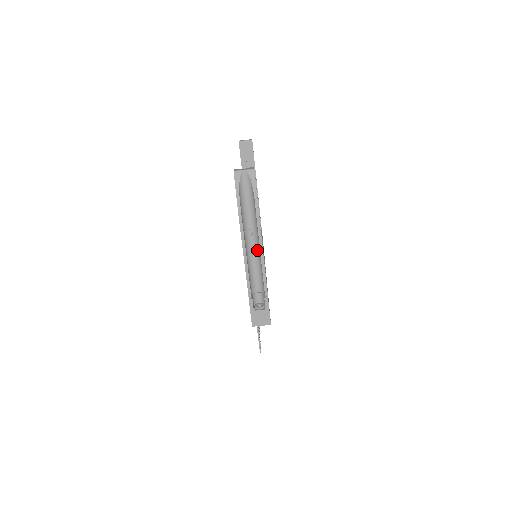
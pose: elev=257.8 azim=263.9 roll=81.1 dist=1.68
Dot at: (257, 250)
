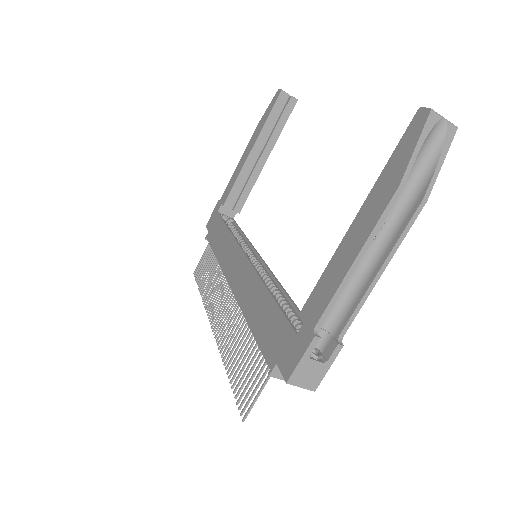
Dot at: (369, 259)
